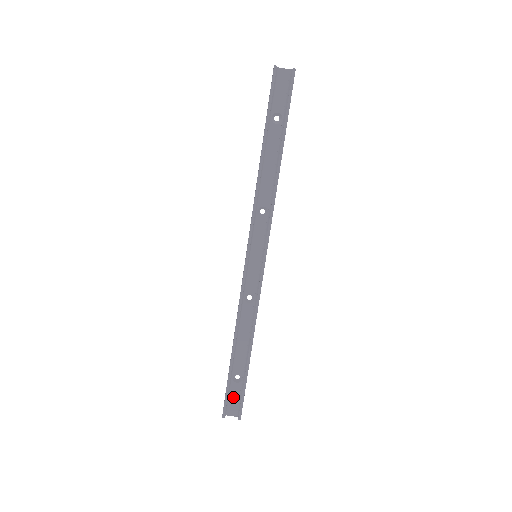
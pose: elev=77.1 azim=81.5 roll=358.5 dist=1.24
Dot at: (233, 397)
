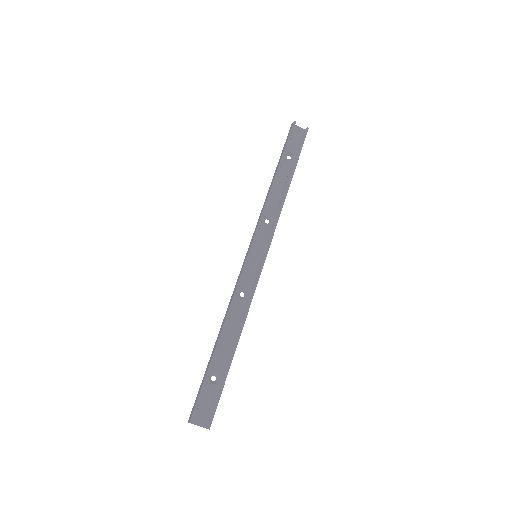
Dot at: (205, 401)
